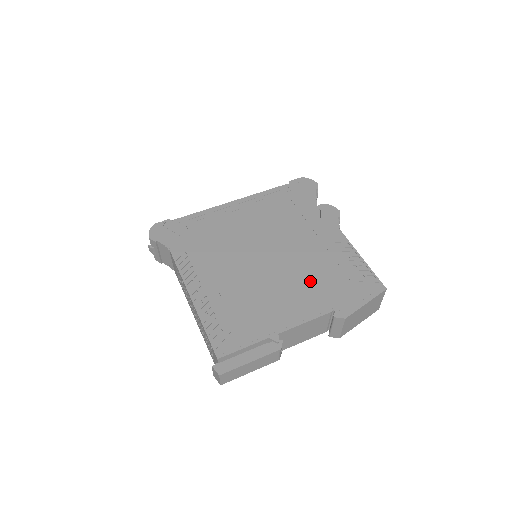
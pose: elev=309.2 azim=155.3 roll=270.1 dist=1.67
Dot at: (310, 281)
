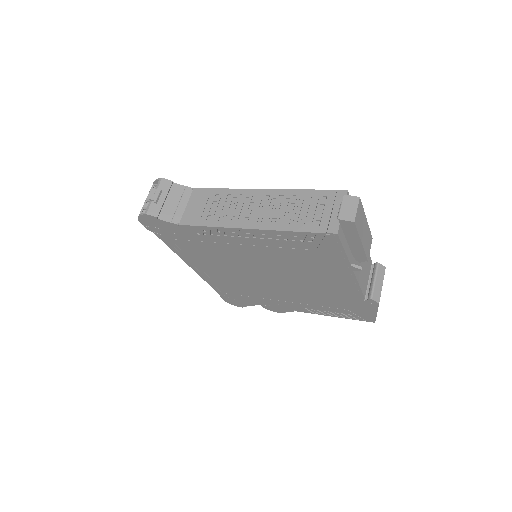
Dot at: occluded
